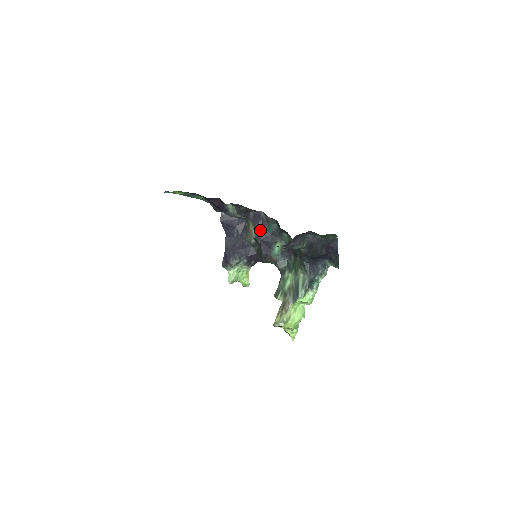
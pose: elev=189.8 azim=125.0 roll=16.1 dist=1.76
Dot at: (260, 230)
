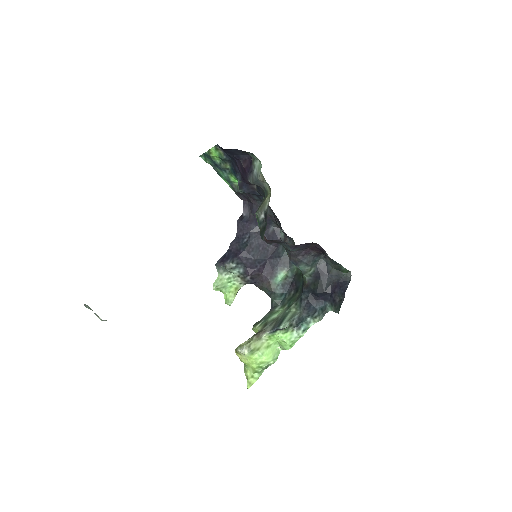
Dot at: (272, 249)
